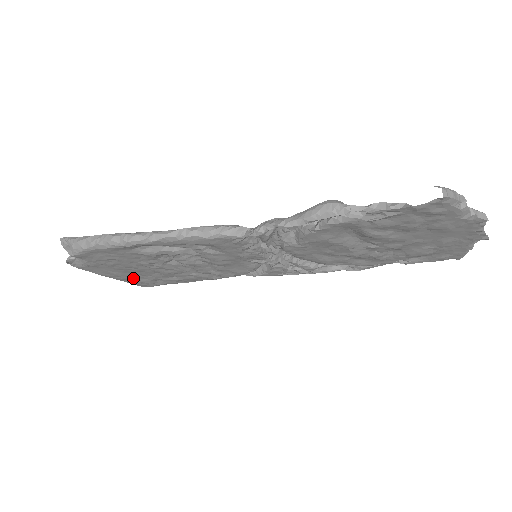
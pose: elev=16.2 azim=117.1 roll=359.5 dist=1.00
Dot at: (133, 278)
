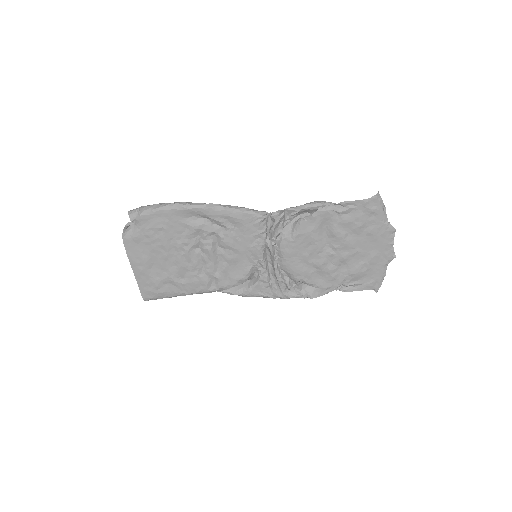
Dot at: (150, 273)
